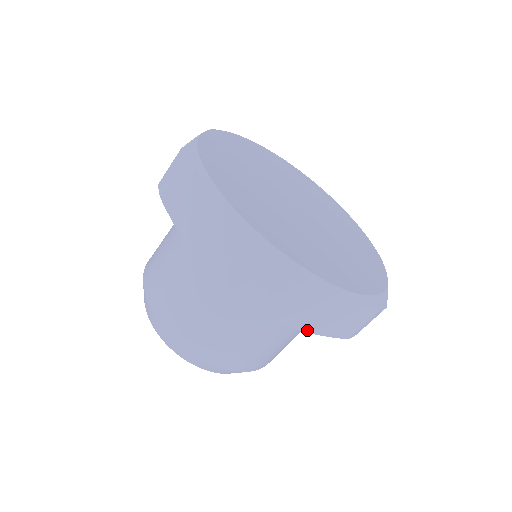
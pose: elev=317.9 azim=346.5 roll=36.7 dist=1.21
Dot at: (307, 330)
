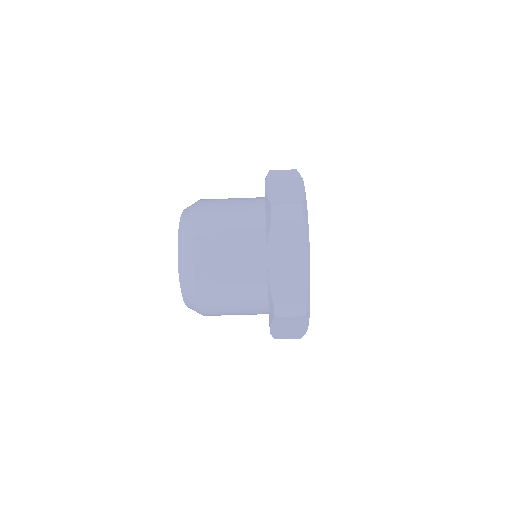
Dot at: (271, 330)
